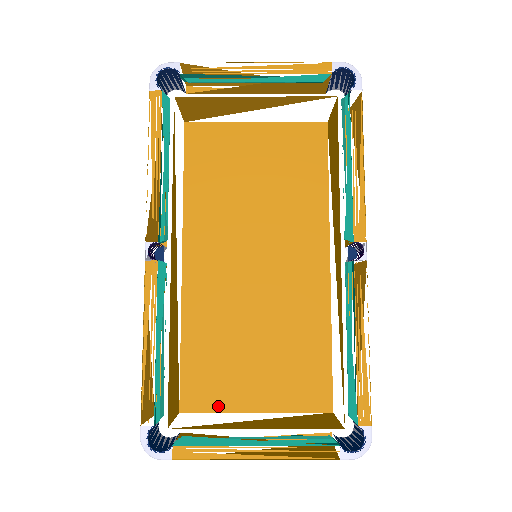
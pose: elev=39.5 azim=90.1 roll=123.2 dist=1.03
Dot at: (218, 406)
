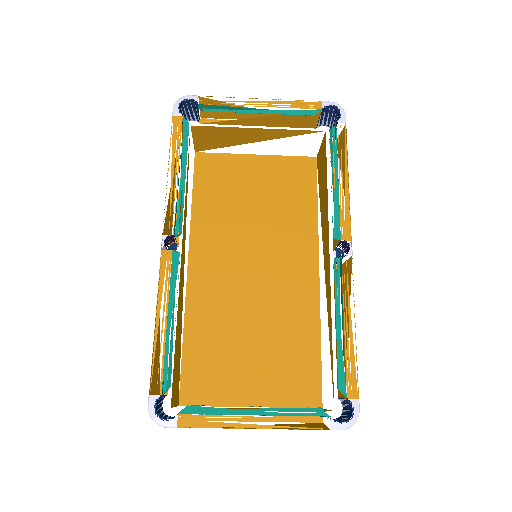
Dot at: (215, 400)
